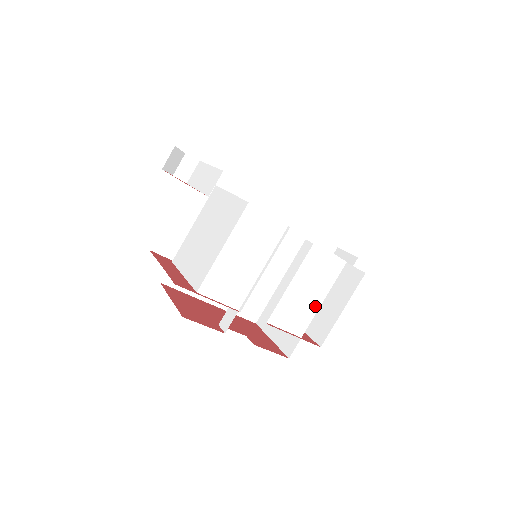
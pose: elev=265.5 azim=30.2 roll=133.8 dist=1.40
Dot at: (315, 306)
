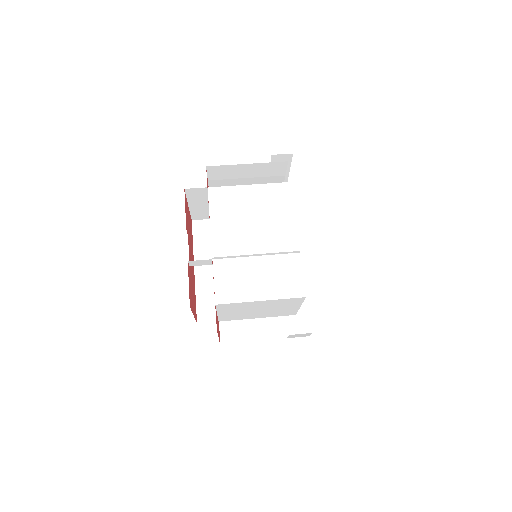
Dot at: (251, 296)
